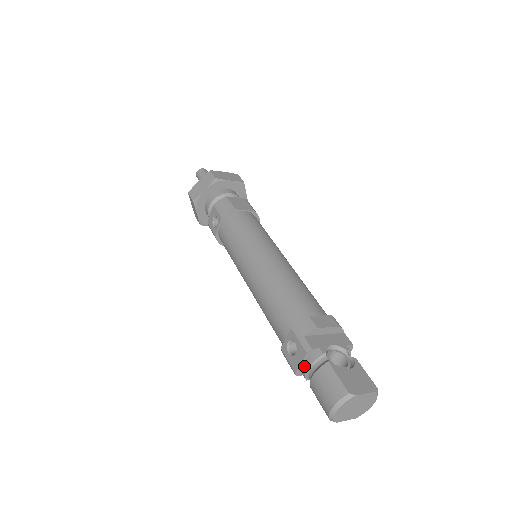
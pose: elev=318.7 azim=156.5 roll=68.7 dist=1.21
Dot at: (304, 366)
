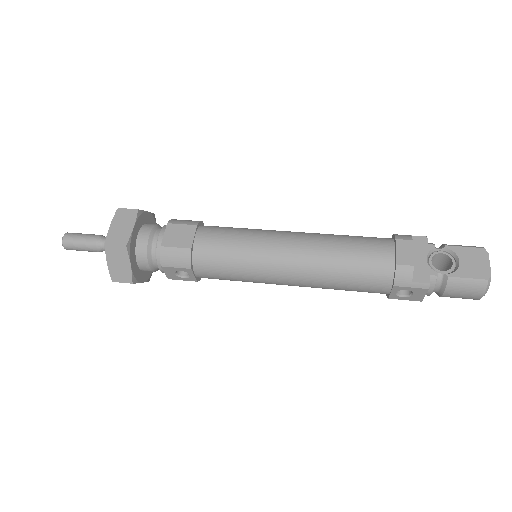
Dot at: (427, 294)
